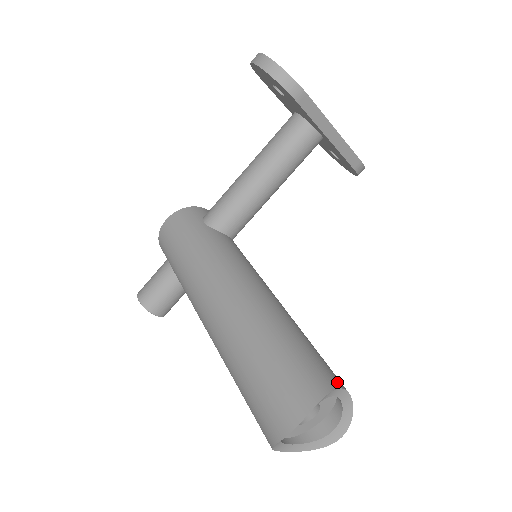
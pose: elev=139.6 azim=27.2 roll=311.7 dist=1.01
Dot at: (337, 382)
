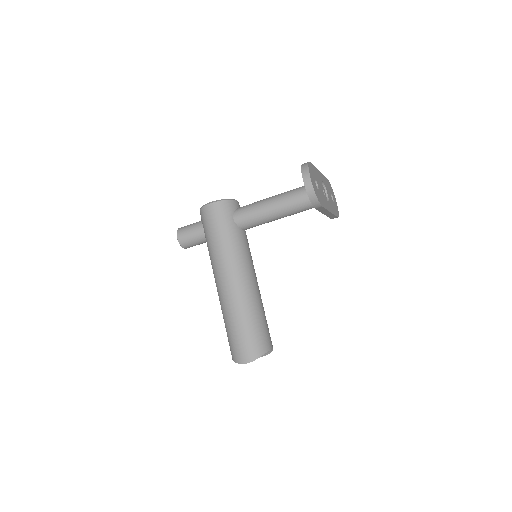
Dot at: (270, 346)
